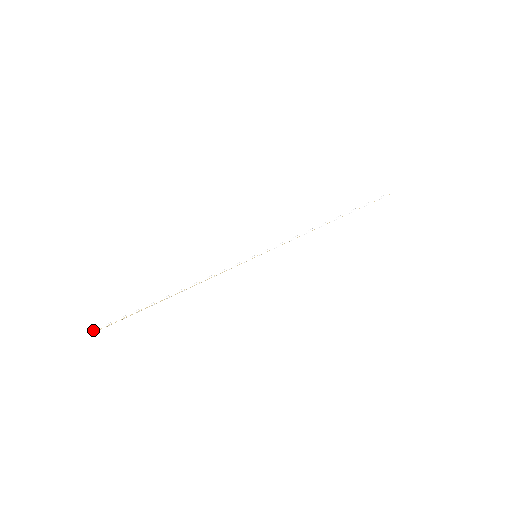
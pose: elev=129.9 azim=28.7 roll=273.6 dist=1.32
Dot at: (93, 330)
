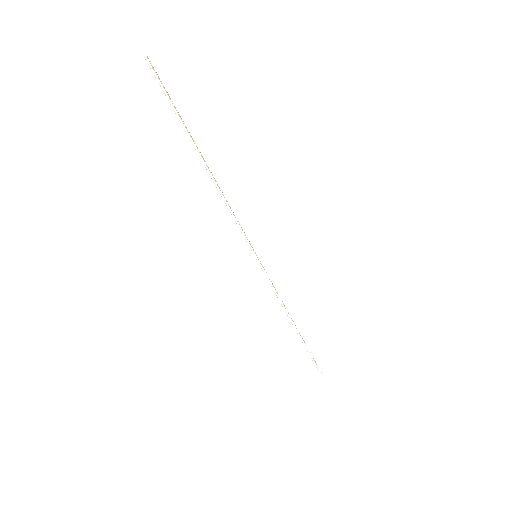
Dot at: (147, 57)
